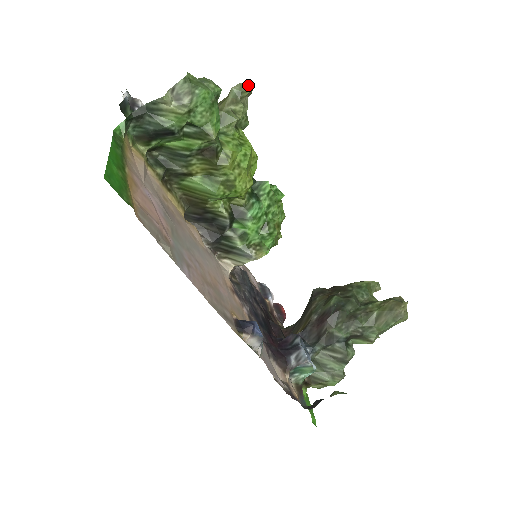
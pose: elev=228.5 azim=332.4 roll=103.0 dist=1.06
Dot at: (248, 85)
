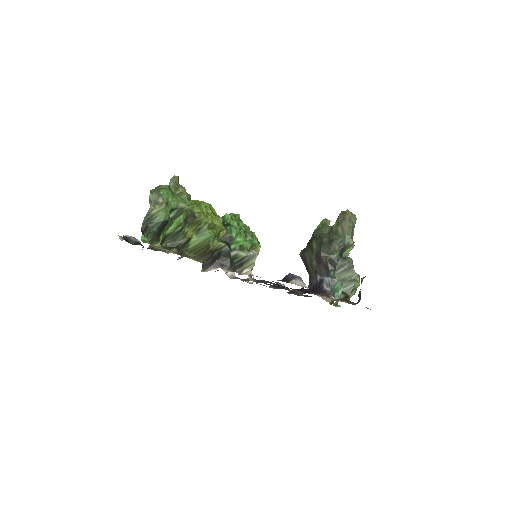
Dot at: (175, 177)
